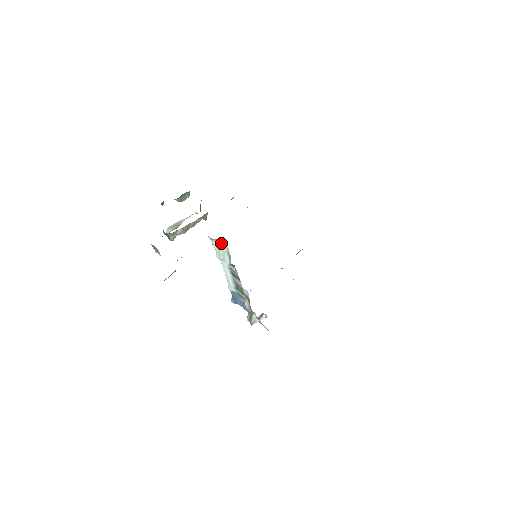
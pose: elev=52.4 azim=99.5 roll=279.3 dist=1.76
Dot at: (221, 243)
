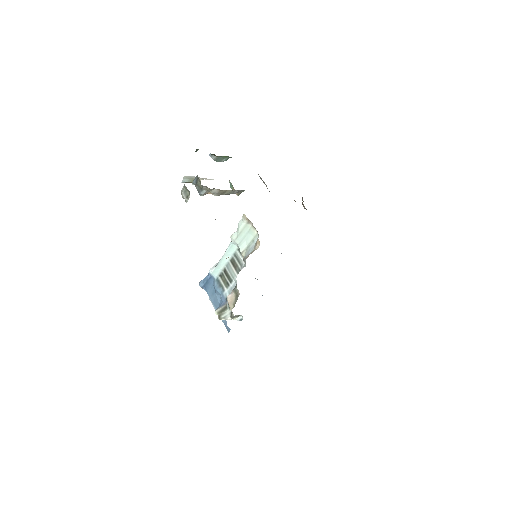
Dot at: (253, 228)
